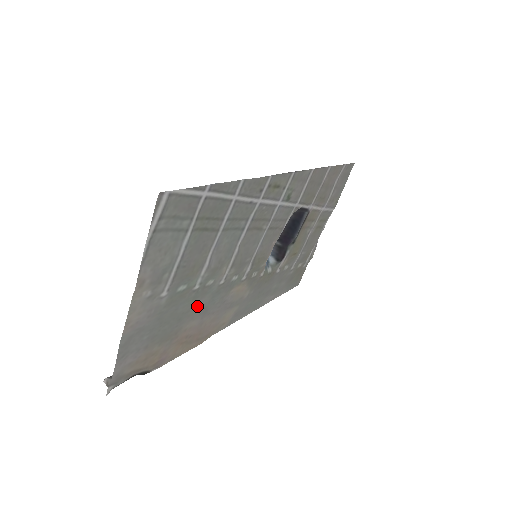
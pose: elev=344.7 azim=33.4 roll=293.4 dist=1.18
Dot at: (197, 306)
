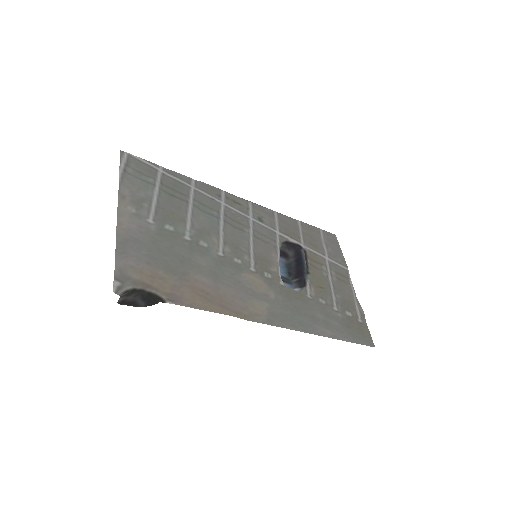
Dot at: (200, 262)
